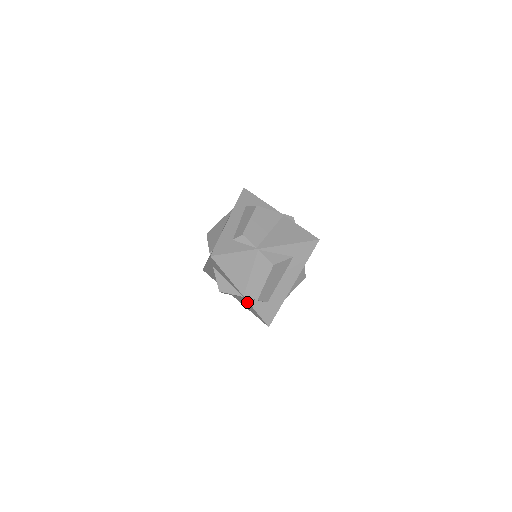
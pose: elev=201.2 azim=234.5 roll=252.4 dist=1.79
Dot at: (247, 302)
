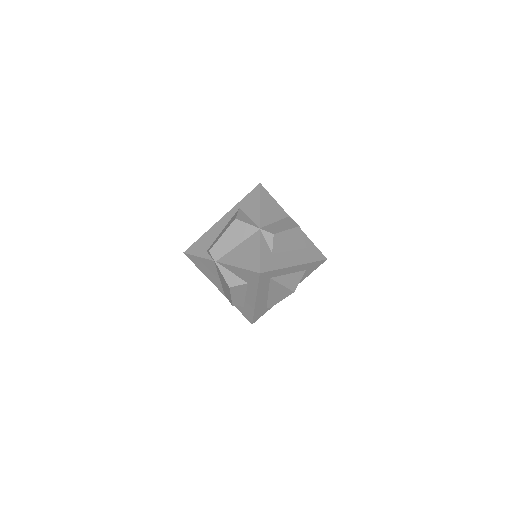
Dot at: (256, 239)
